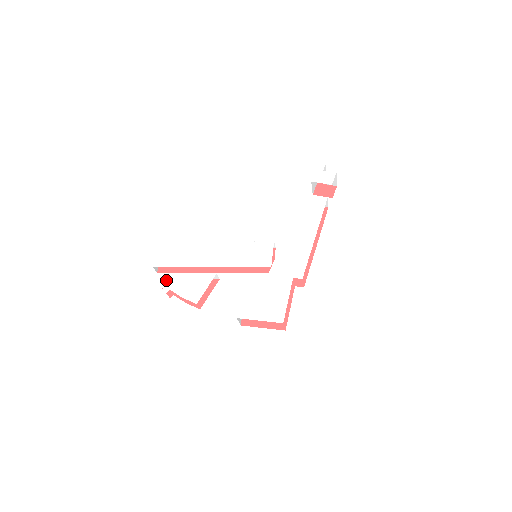
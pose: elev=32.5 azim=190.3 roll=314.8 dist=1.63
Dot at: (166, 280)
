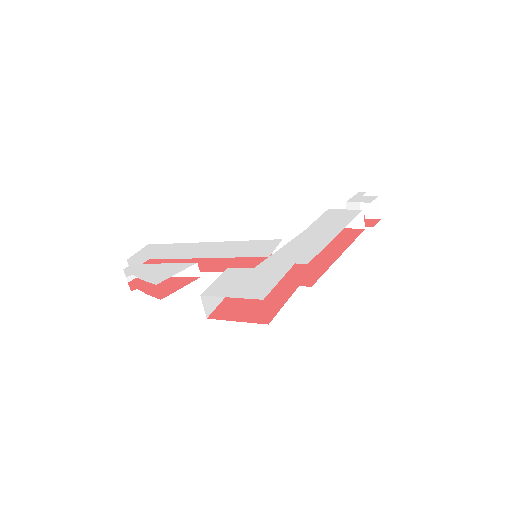
Dot at: (134, 268)
